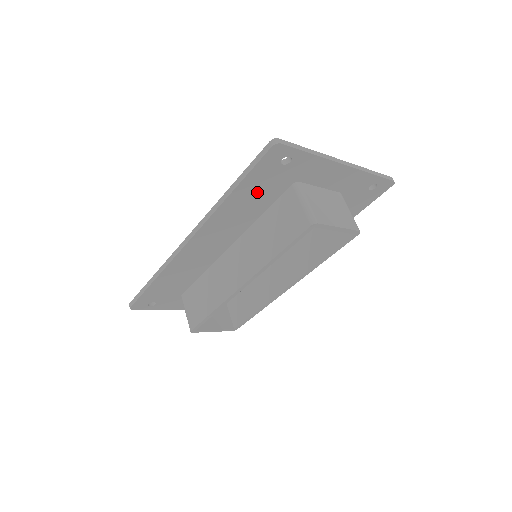
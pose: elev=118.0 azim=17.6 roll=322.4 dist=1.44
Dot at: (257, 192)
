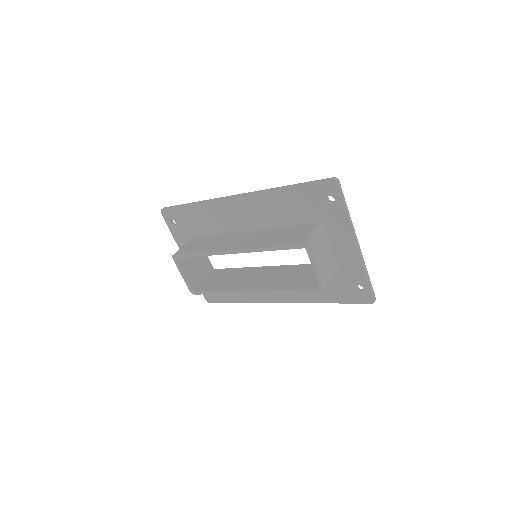
Dot at: (299, 205)
